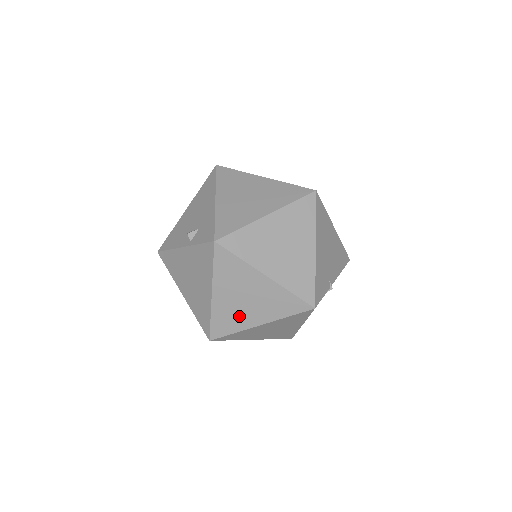
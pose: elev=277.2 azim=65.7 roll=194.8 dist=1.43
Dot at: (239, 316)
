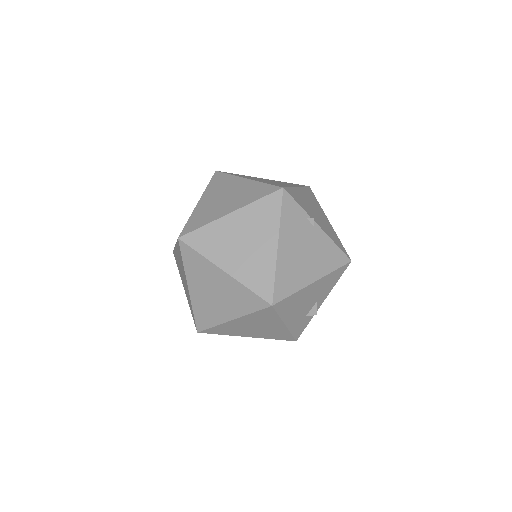
Dot at: (214, 211)
